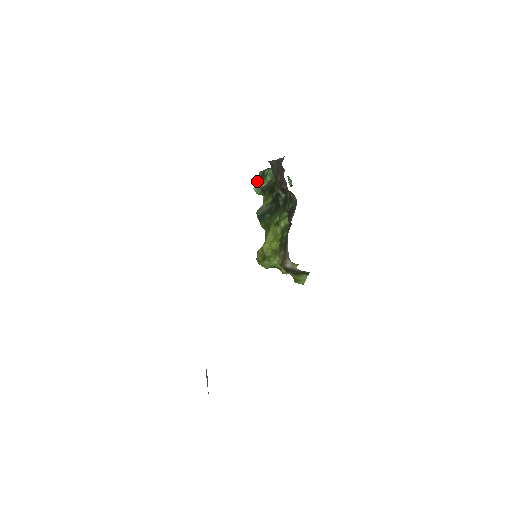
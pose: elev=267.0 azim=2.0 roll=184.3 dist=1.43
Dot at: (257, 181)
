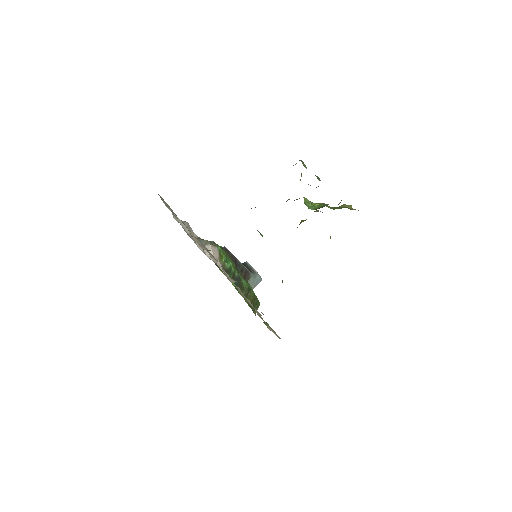
Dot at: occluded
